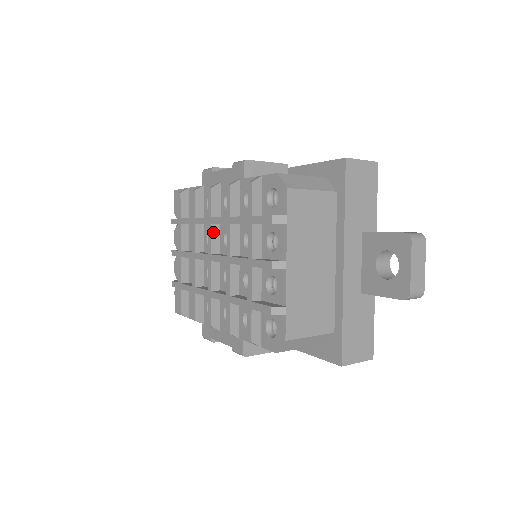
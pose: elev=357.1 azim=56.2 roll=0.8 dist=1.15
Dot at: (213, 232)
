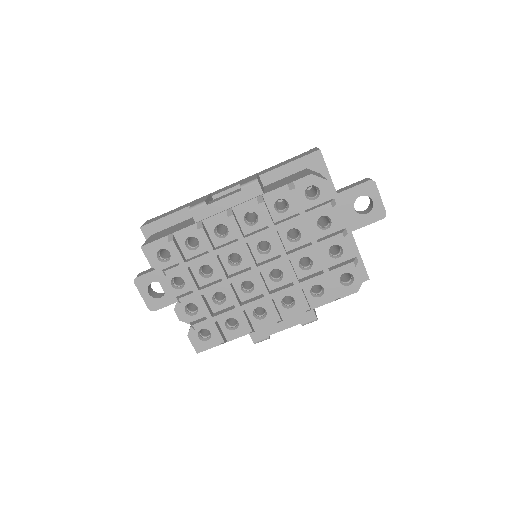
Dot at: (249, 249)
